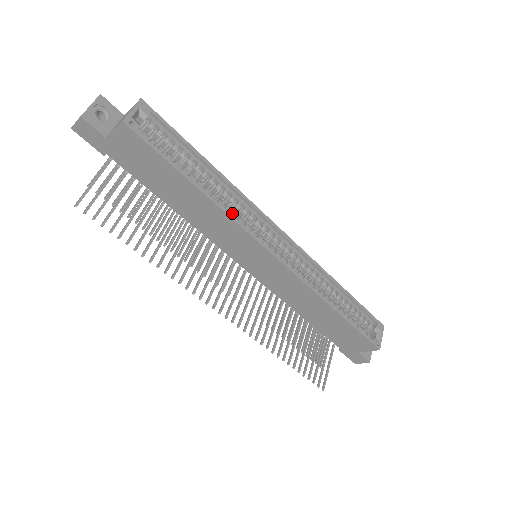
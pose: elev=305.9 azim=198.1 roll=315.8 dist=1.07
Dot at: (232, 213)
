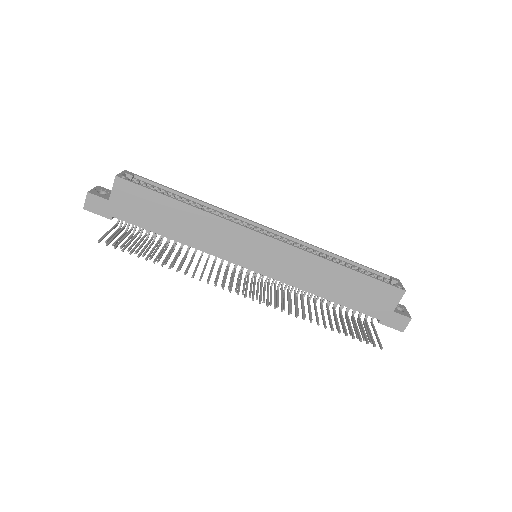
Dot at: occluded
